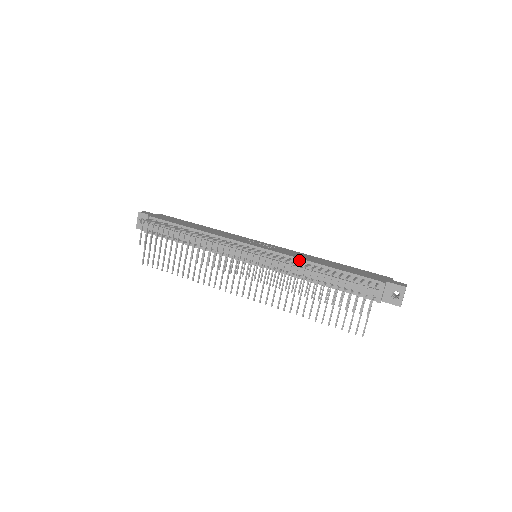
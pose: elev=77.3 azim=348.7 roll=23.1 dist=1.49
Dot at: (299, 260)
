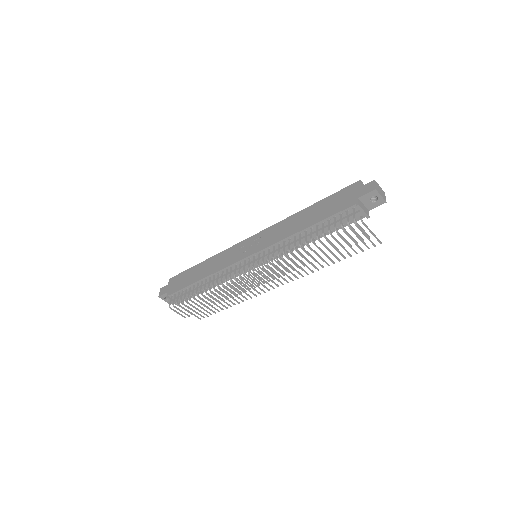
Dot at: (285, 240)
